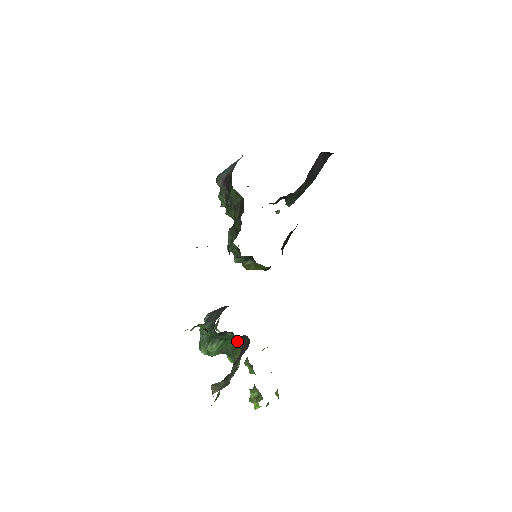
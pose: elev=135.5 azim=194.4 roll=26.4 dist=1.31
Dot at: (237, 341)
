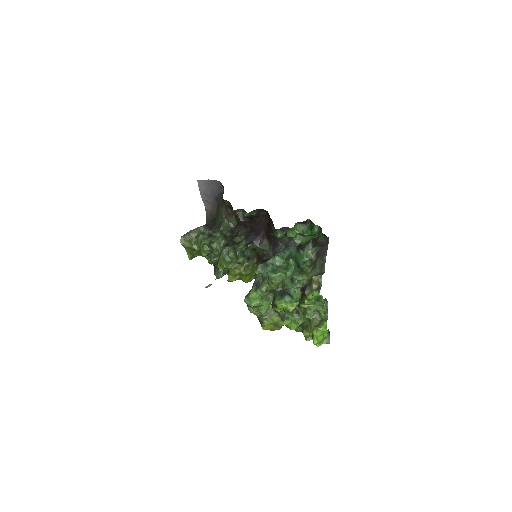
Dot at: (311, 250)
